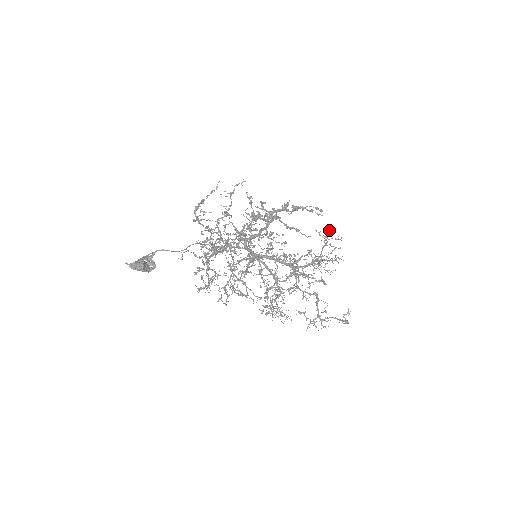
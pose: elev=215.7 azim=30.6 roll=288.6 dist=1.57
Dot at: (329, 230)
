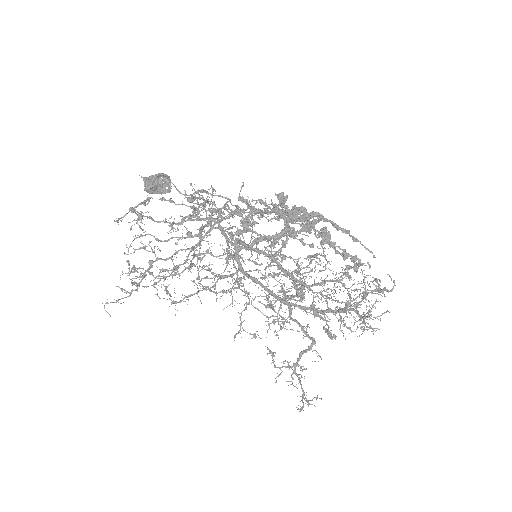
Dot at: (391, 279)
